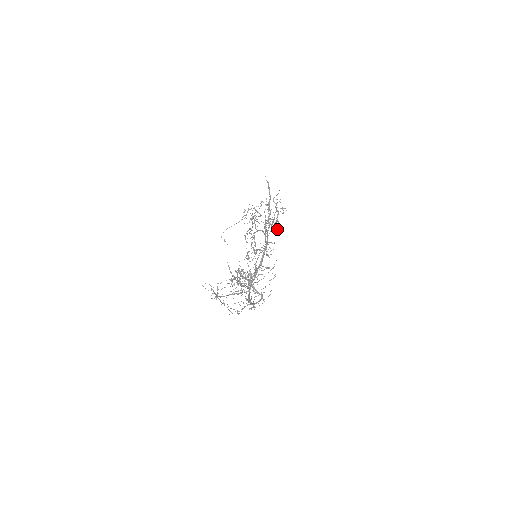
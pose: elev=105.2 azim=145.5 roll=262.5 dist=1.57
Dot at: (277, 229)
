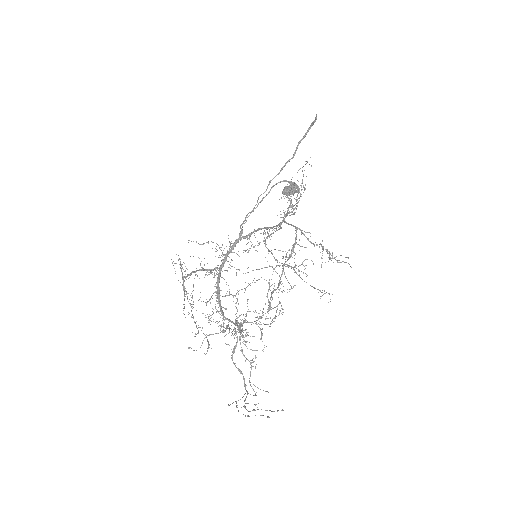
Dot at: (291, 193)
